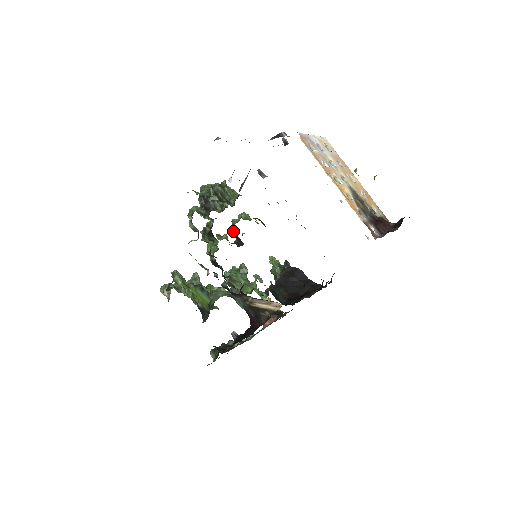
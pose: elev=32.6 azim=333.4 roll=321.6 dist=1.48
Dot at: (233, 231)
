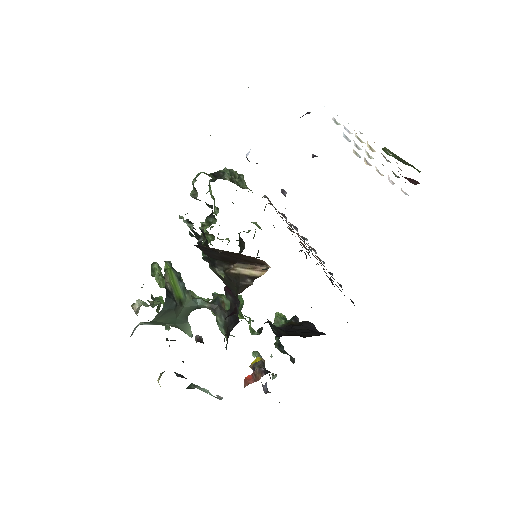
Dot at: occluded
